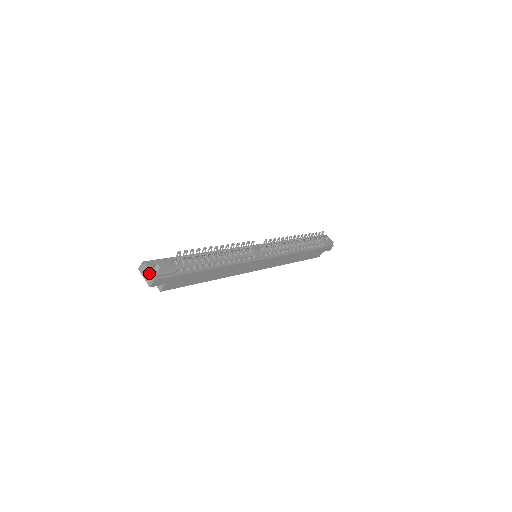
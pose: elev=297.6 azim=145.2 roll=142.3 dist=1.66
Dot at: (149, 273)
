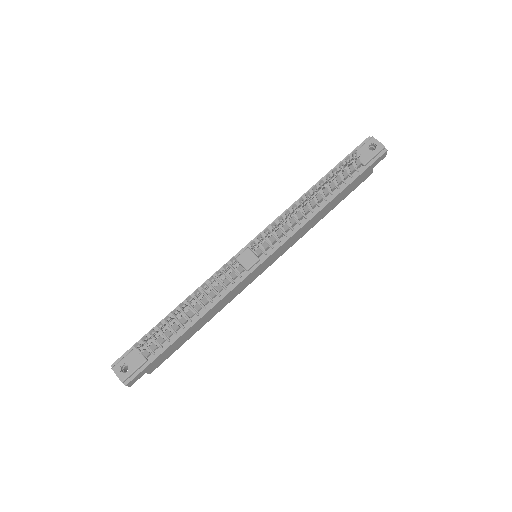
Dot at: (119, 378)
